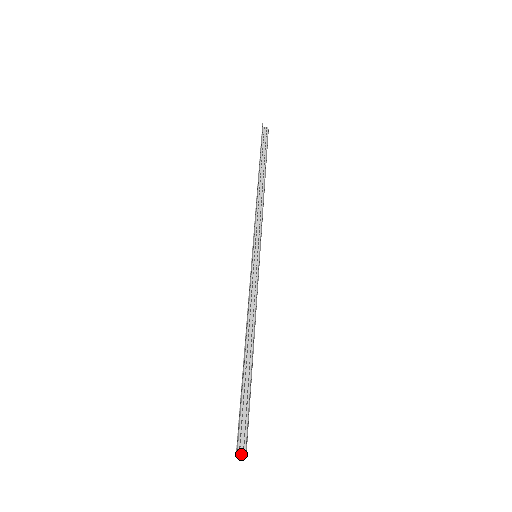
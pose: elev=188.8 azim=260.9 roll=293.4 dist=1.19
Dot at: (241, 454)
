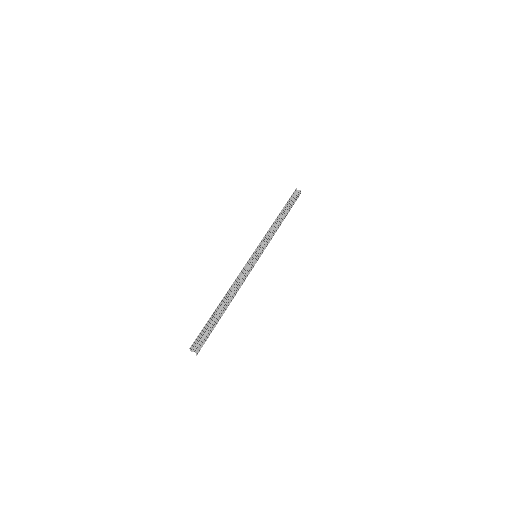
Dot at: (194, 350)
